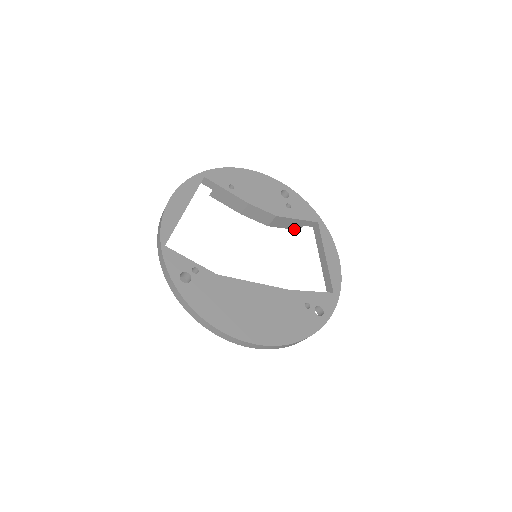
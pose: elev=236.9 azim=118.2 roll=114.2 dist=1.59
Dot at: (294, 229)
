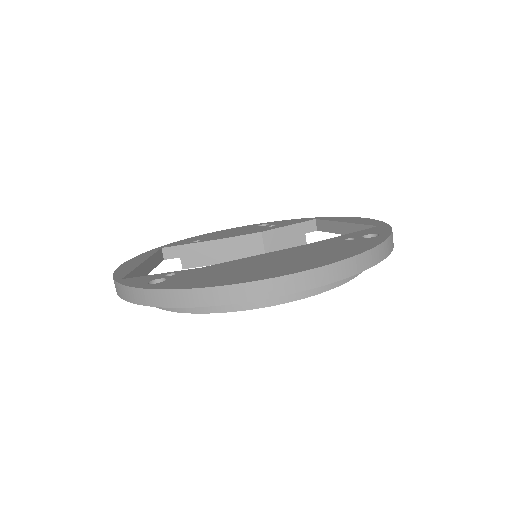
Dot at: occluded
